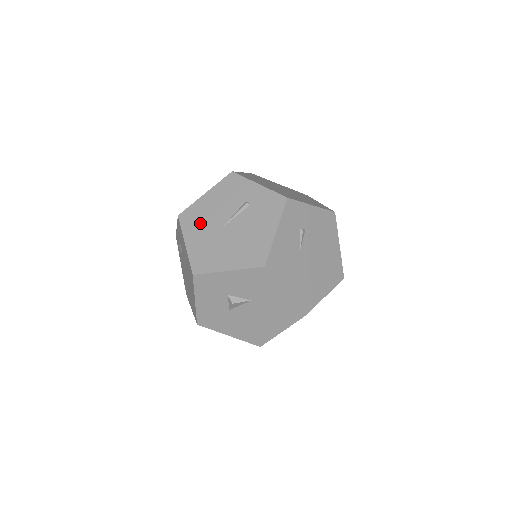
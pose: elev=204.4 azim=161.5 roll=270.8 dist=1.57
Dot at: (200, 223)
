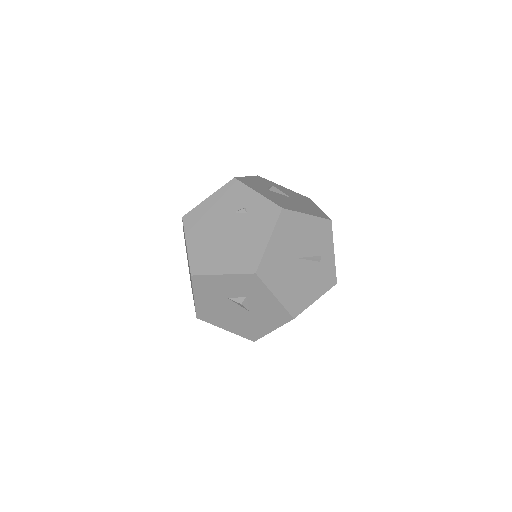
Dot at: (289, 236)
